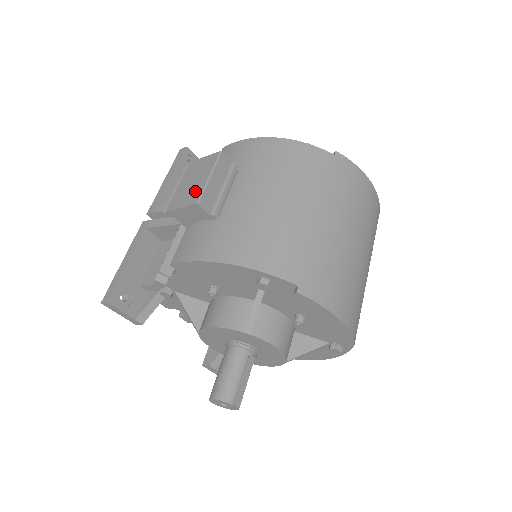
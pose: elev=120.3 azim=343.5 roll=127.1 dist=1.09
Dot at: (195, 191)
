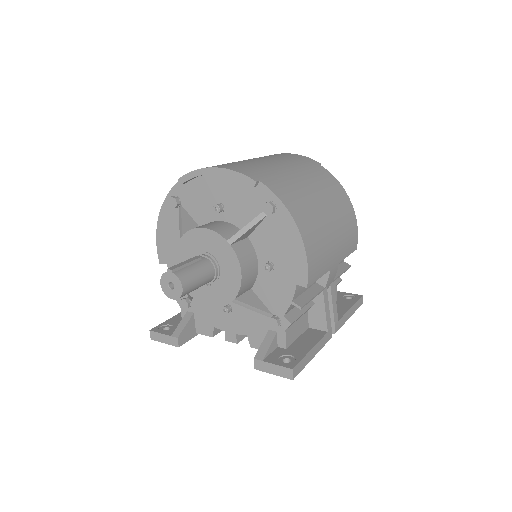
Dot at: occluded
